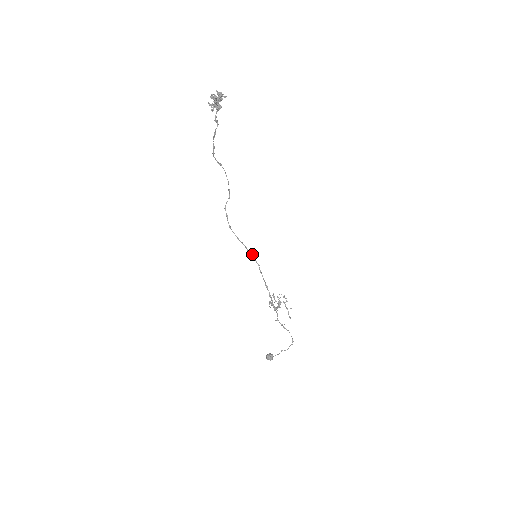
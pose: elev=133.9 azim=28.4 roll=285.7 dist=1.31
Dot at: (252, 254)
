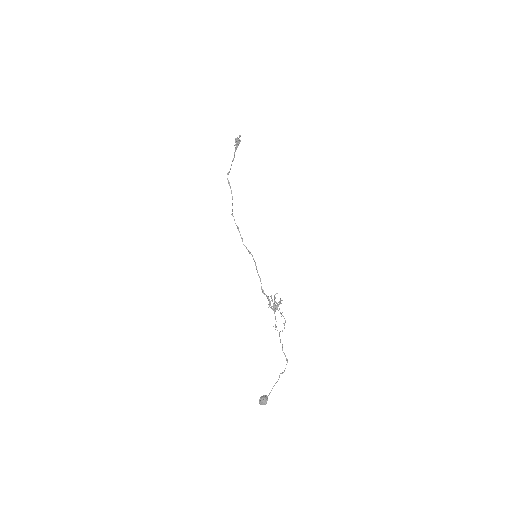
Dot at: (252, 255)
